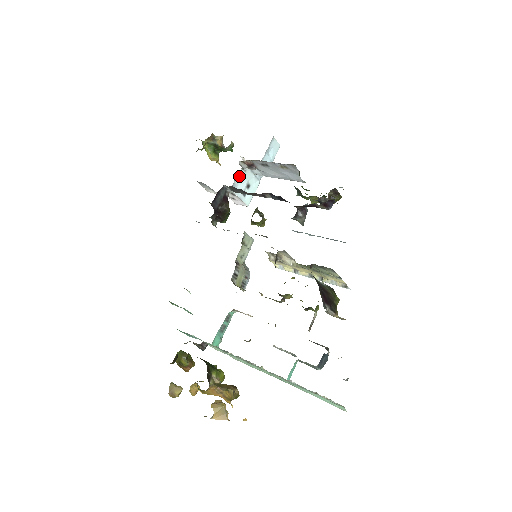
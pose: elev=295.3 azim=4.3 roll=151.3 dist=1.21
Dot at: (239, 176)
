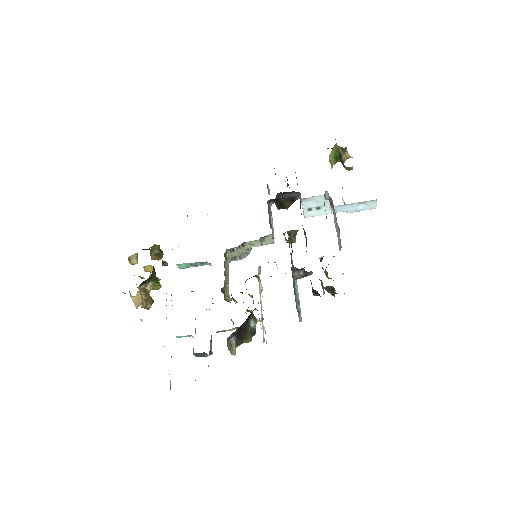
Dot at: (317, 198)
